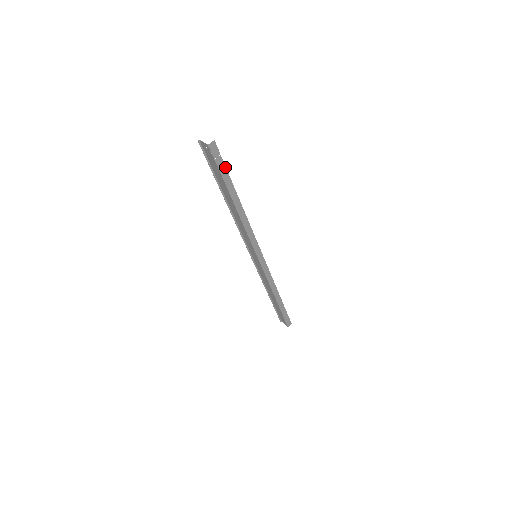
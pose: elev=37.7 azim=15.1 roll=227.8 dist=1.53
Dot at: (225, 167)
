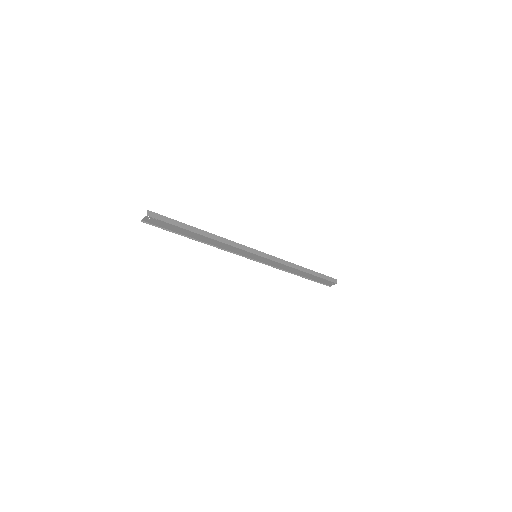
Dot at: (171, 219)
